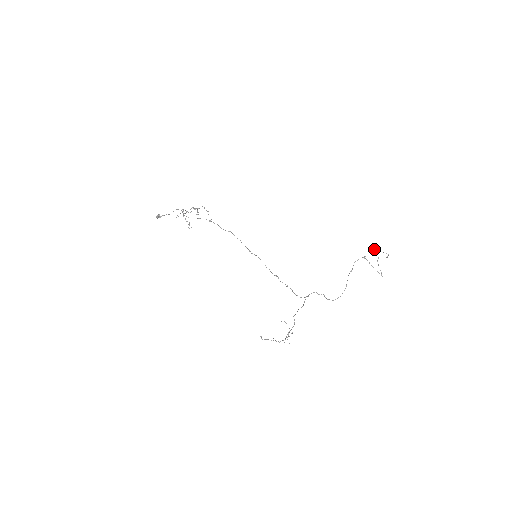
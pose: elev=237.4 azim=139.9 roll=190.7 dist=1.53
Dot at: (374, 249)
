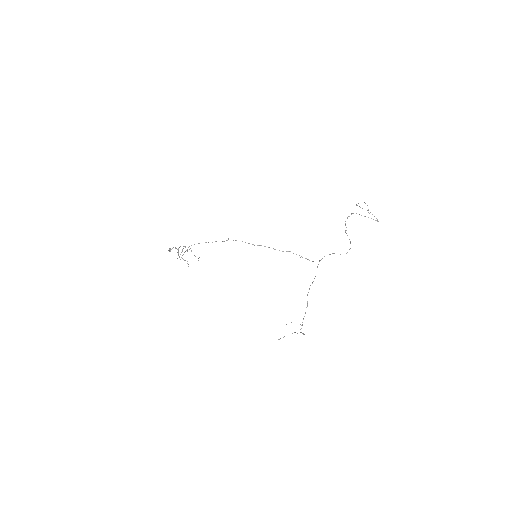
Dot at: occluded
